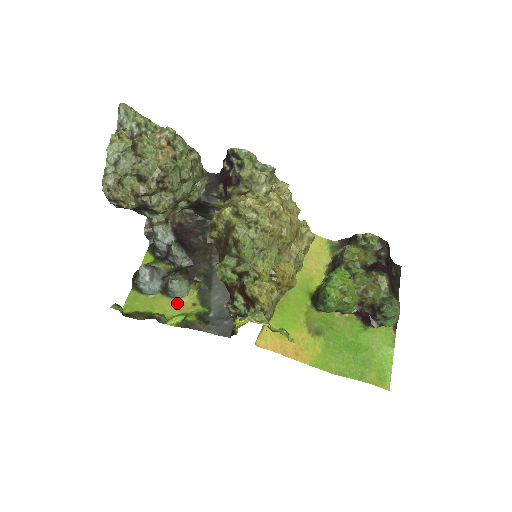
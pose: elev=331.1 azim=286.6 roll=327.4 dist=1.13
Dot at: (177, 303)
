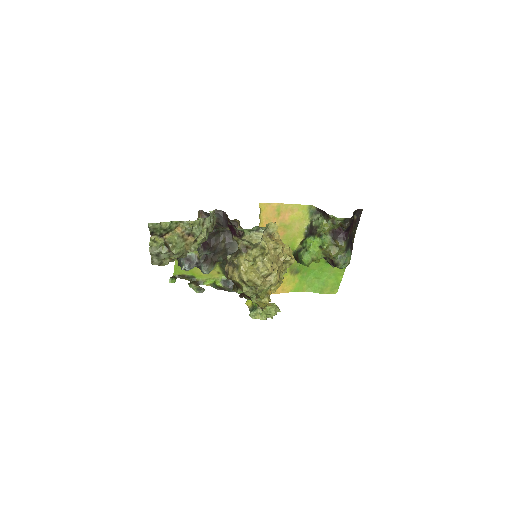
Dot at: occluded
